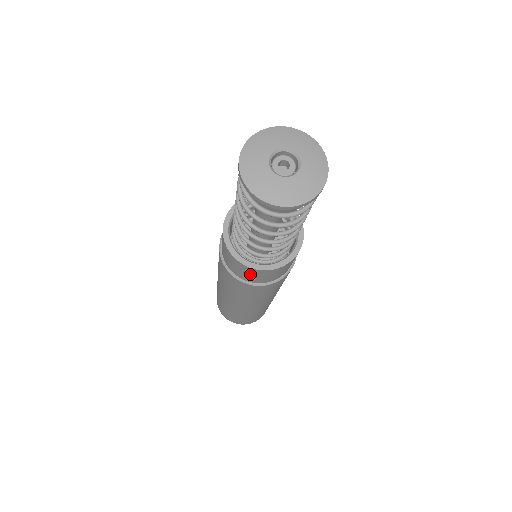
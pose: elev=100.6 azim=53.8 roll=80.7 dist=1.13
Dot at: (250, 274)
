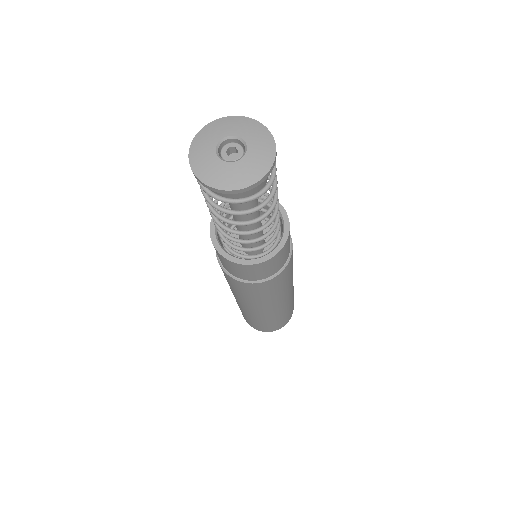
Dot at: (245, 272)
